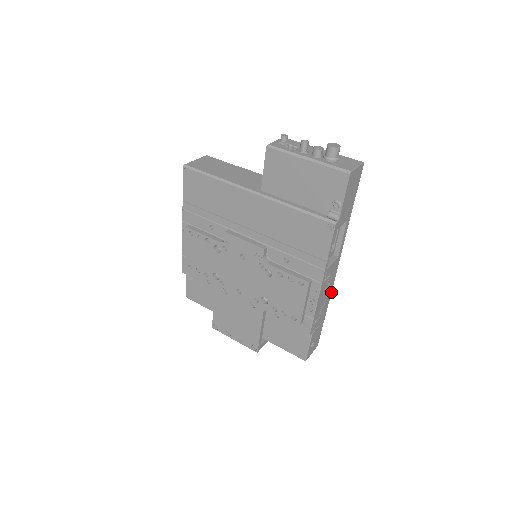
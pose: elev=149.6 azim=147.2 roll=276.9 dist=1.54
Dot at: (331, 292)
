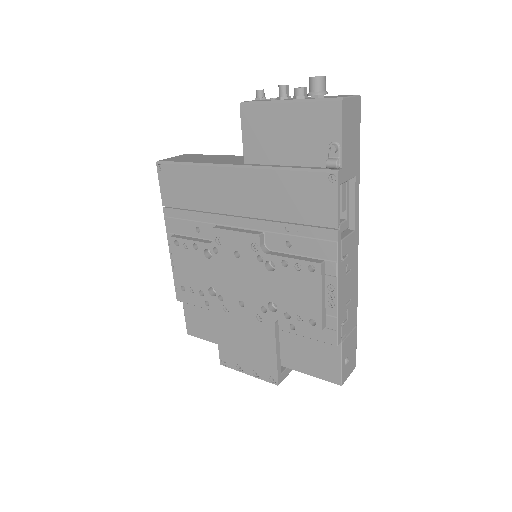
Dot at: (357, 285)
